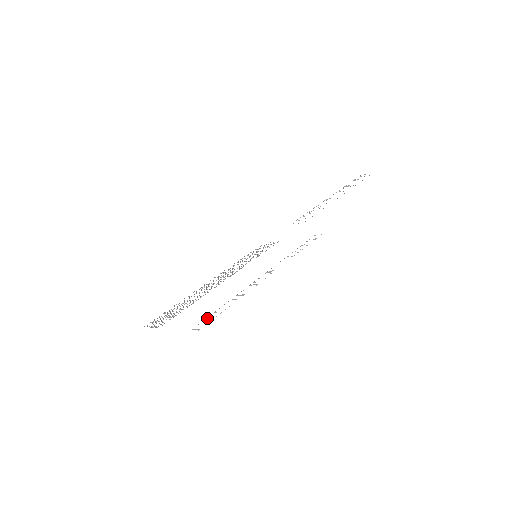
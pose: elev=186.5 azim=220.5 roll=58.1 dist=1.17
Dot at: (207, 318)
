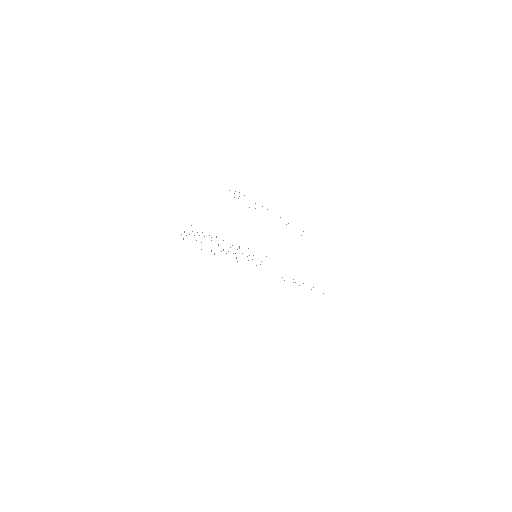
Dot at: occluded
